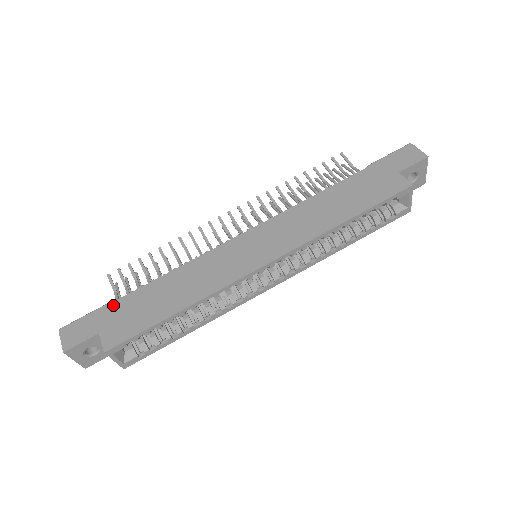
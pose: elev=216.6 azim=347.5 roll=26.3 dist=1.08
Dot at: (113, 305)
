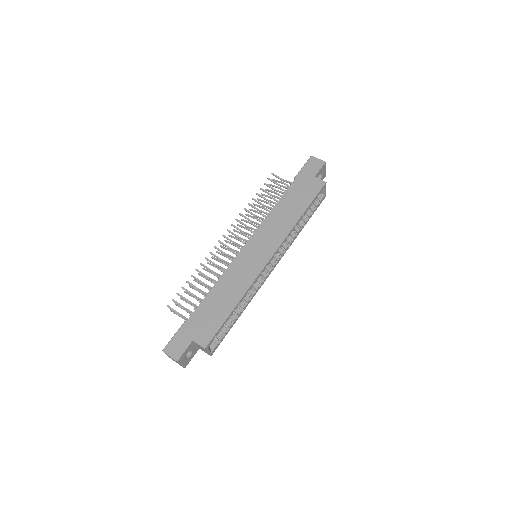
Dot at: (190, 321)
